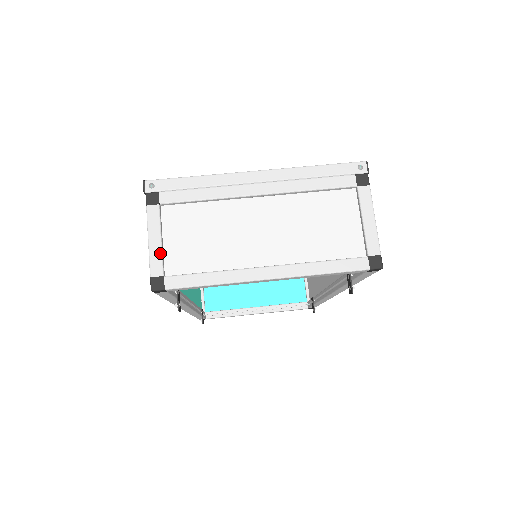
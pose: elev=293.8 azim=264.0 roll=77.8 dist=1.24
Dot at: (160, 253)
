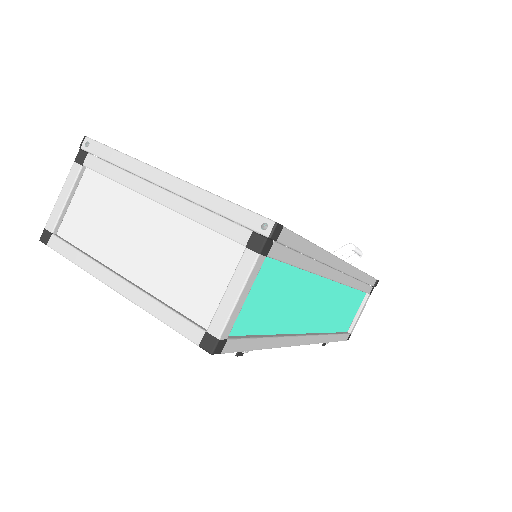
Dot at: (60, 211)
